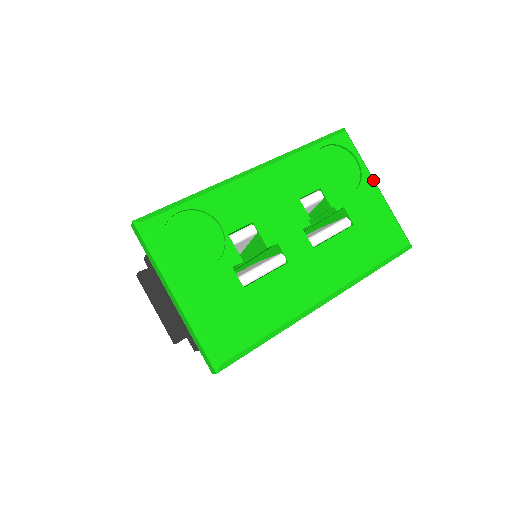
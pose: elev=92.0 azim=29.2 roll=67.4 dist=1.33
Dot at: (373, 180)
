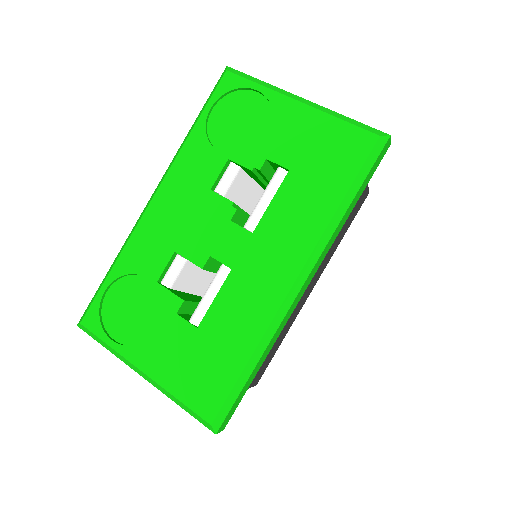
Dot at: (288, 97)
